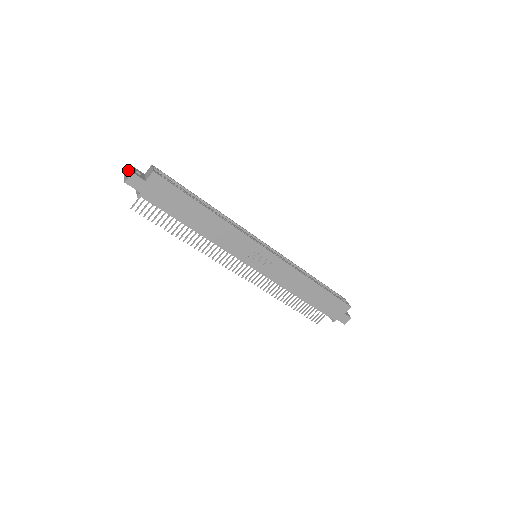
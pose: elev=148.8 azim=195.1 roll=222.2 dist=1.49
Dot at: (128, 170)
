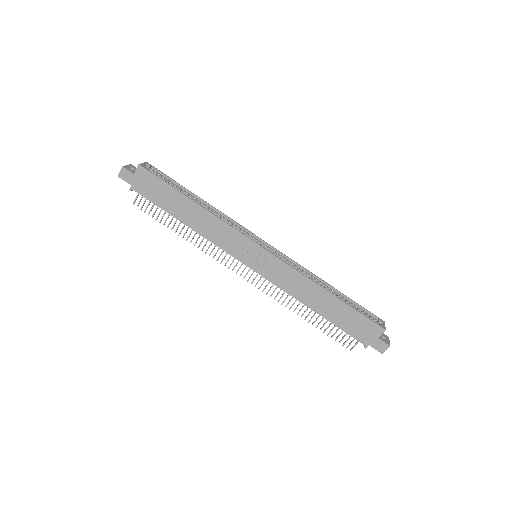
Dot at: occluded
